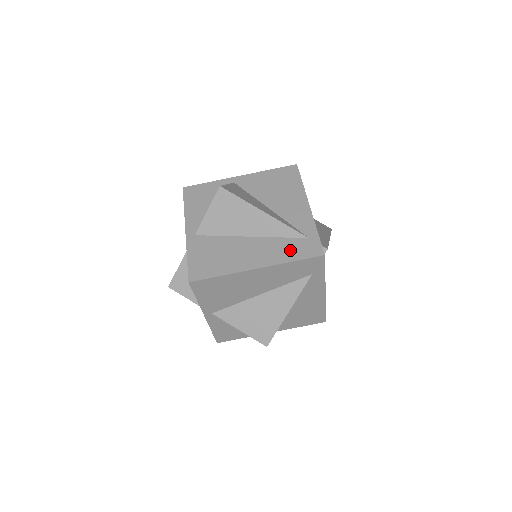
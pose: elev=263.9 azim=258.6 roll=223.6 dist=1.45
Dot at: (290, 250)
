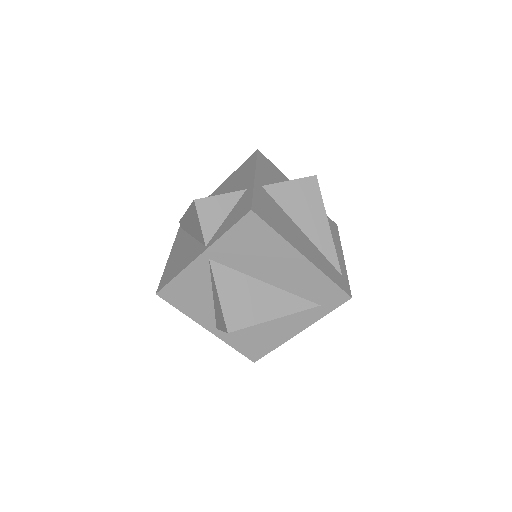
Dot at: (330, 270)
